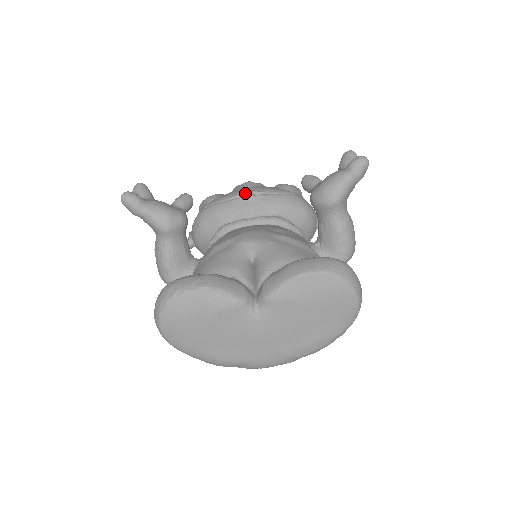
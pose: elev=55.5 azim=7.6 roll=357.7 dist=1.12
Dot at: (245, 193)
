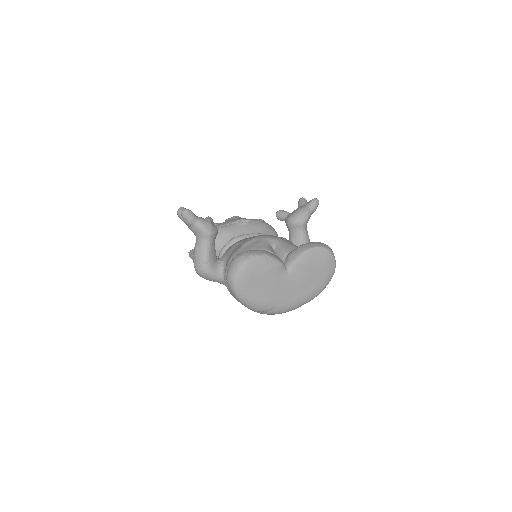
Dot at: (240, 220)
